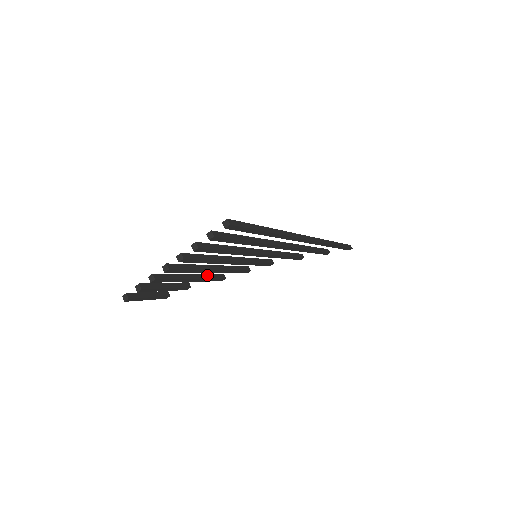
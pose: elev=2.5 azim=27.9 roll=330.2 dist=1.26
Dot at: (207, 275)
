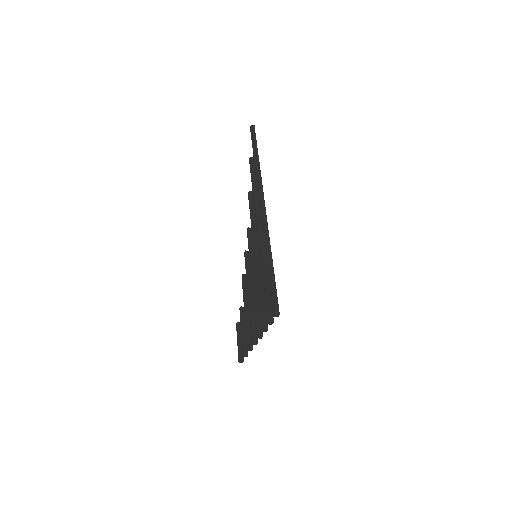
Dot at: (245, 294)
